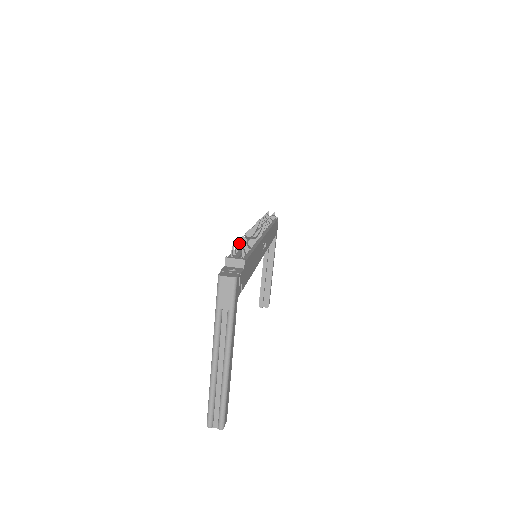
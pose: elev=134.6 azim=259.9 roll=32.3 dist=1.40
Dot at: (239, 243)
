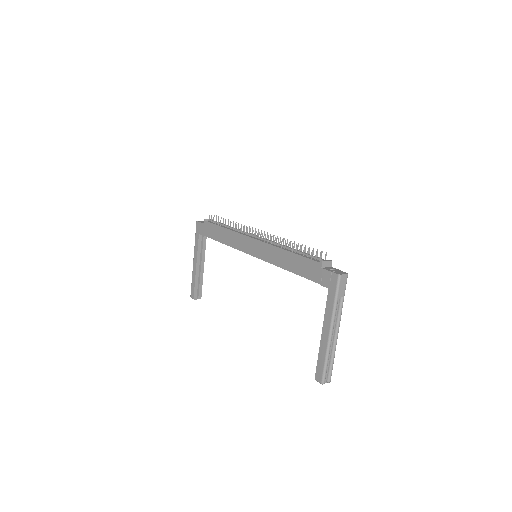
Dot at: (300, 249)
